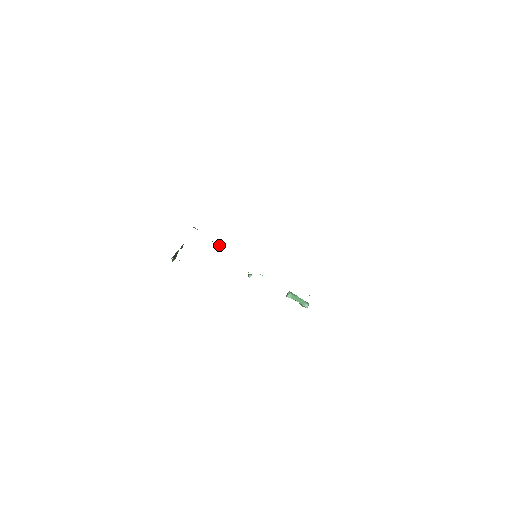
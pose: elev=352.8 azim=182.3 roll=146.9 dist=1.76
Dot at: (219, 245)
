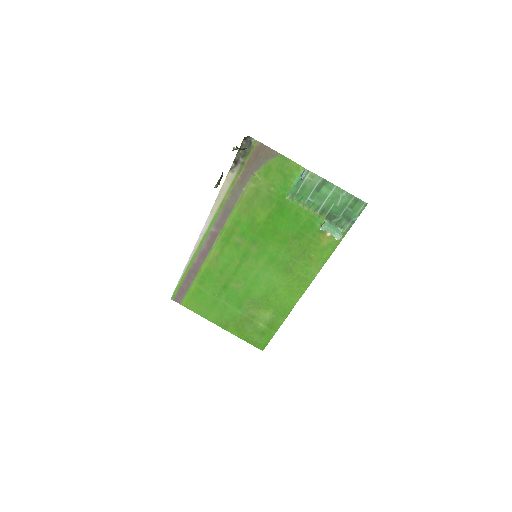
Dot at: (259, 177)
